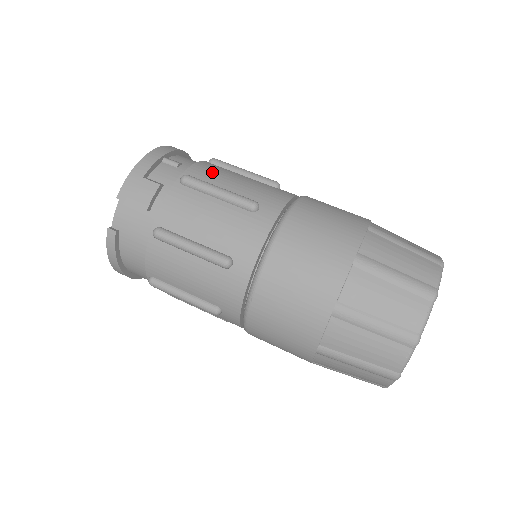
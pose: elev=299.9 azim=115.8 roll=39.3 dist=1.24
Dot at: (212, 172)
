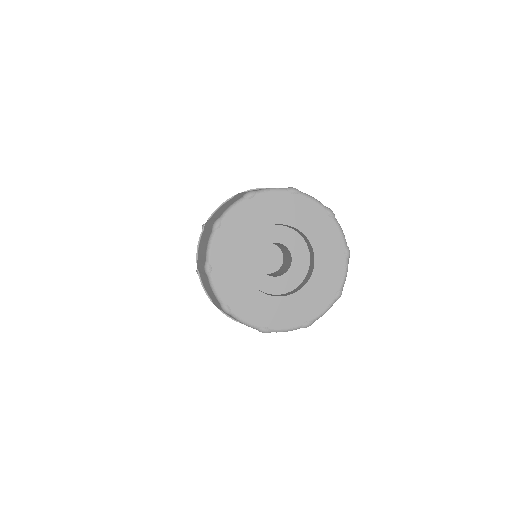
Dot at: occluded
